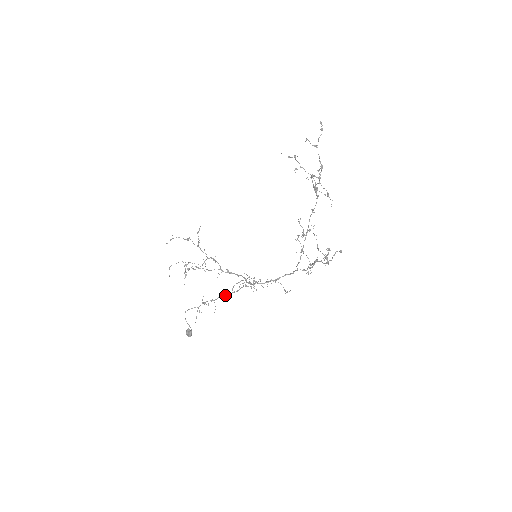
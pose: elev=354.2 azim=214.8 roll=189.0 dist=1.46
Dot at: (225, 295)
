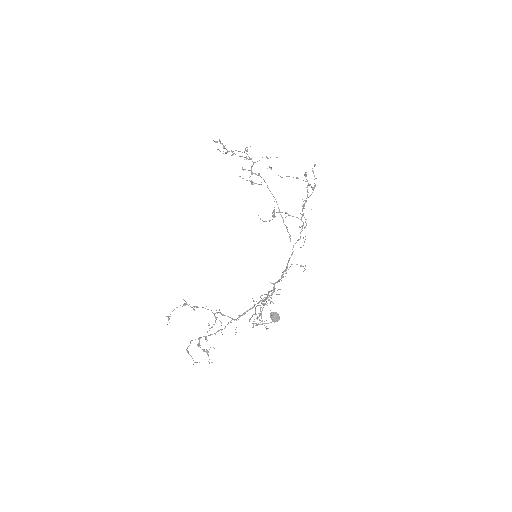
Dot at: (264, 299)
